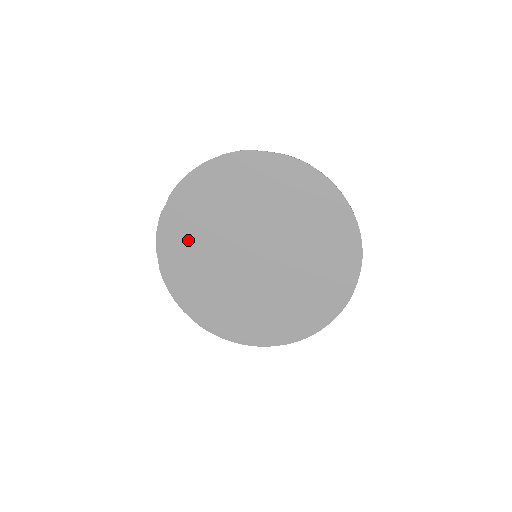
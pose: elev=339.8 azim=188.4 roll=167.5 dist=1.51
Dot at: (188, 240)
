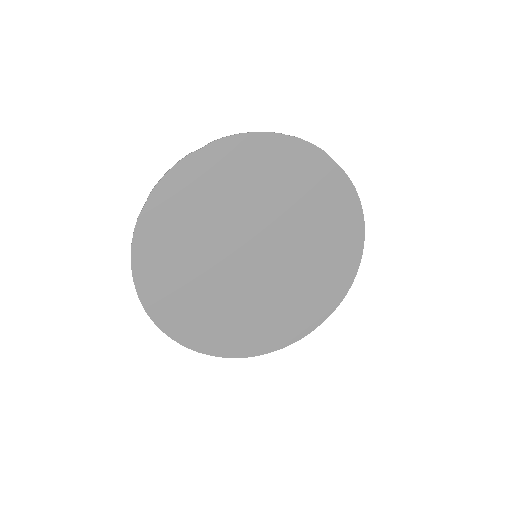
Dot at: (198, 202)
